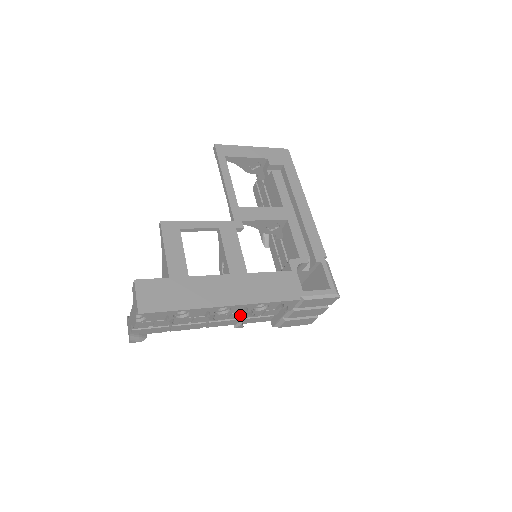
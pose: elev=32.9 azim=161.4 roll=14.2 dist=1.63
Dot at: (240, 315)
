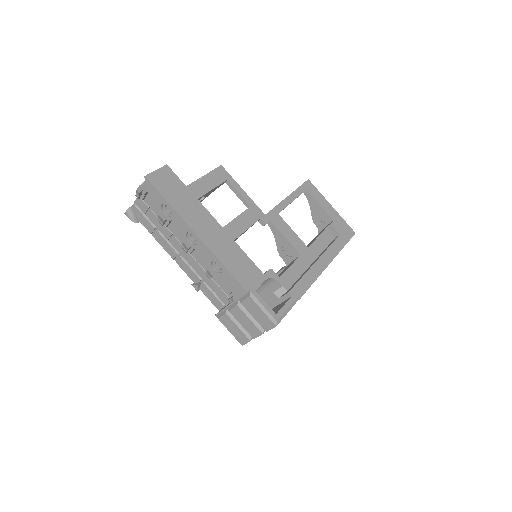
Dot at: (203, 273)
